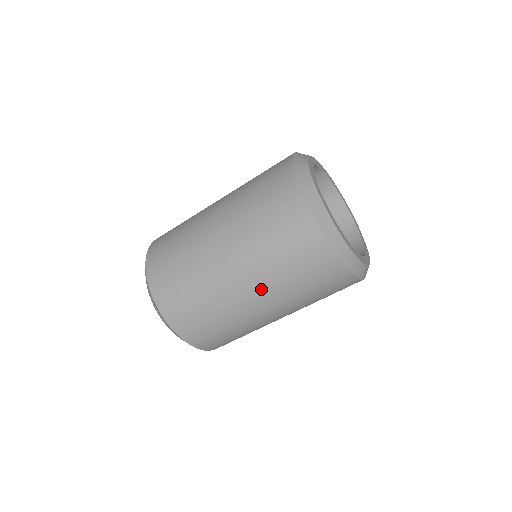
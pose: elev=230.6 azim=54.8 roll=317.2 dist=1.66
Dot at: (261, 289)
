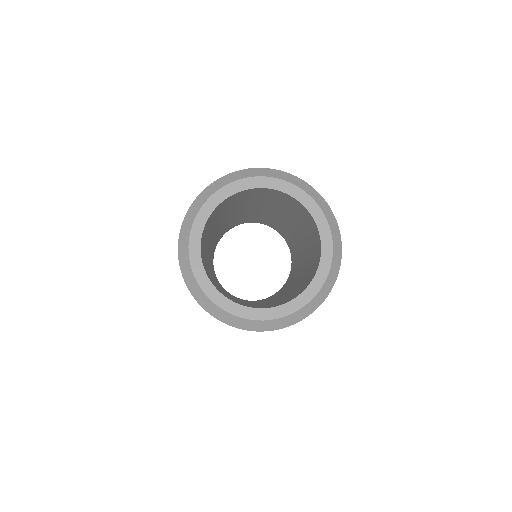
Dot at: occluded
